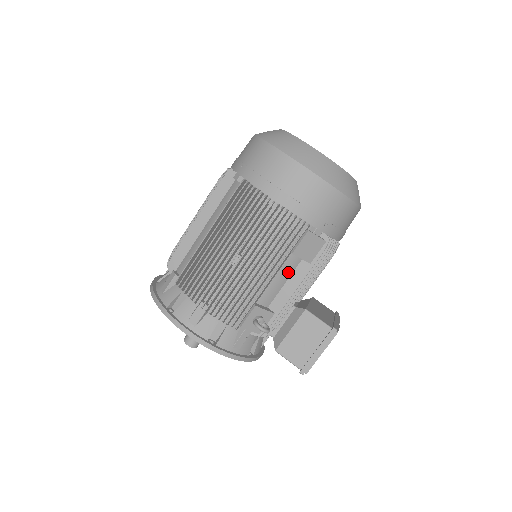
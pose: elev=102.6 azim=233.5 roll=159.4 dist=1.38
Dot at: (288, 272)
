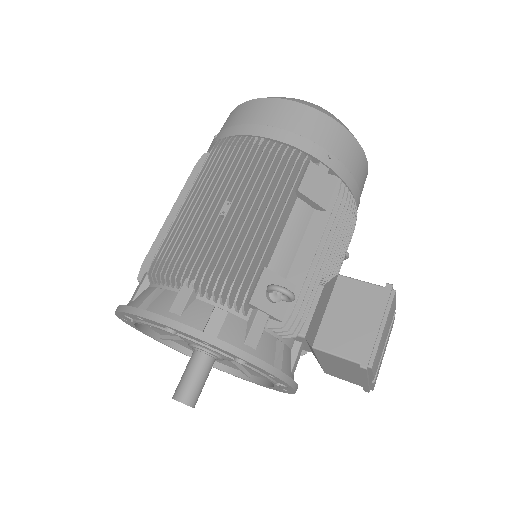
Dot at: (300, 227)
